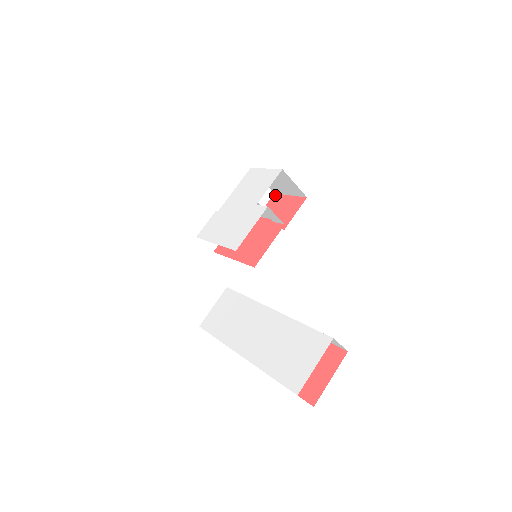
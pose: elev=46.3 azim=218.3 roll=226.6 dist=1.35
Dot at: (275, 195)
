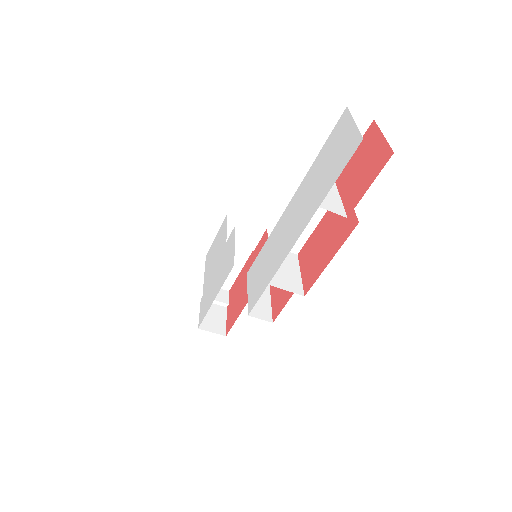
Dot at: occluded
